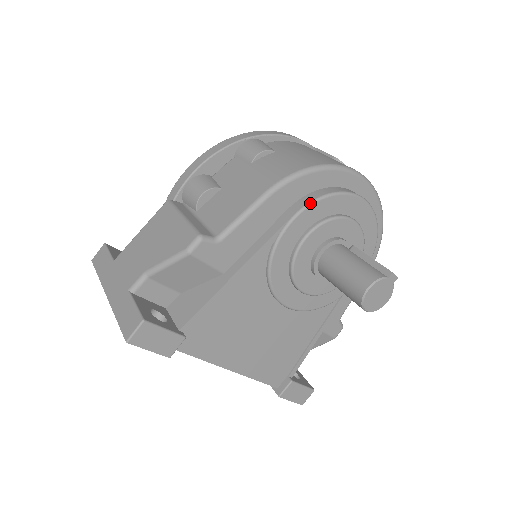
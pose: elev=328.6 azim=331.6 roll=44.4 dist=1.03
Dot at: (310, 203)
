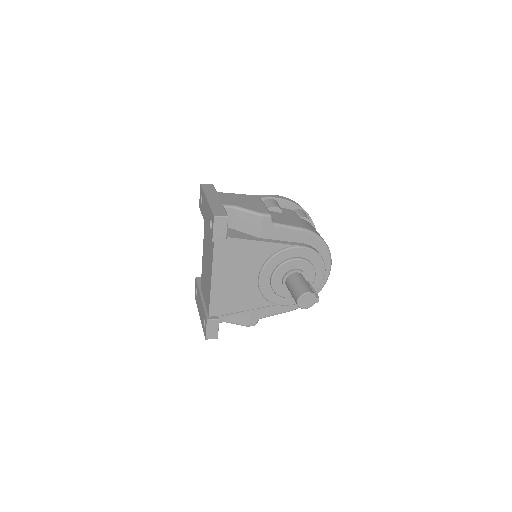
Dot at: (312, 249)
